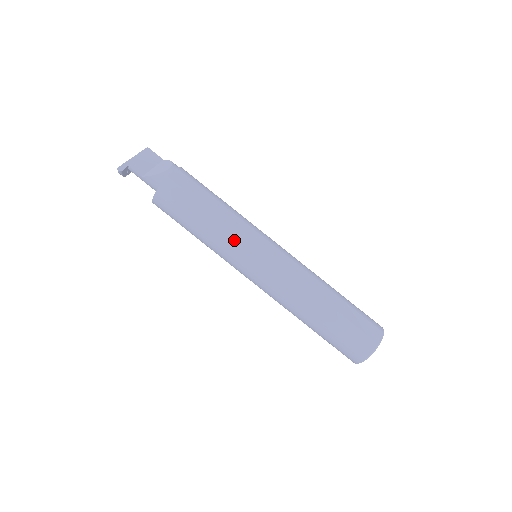
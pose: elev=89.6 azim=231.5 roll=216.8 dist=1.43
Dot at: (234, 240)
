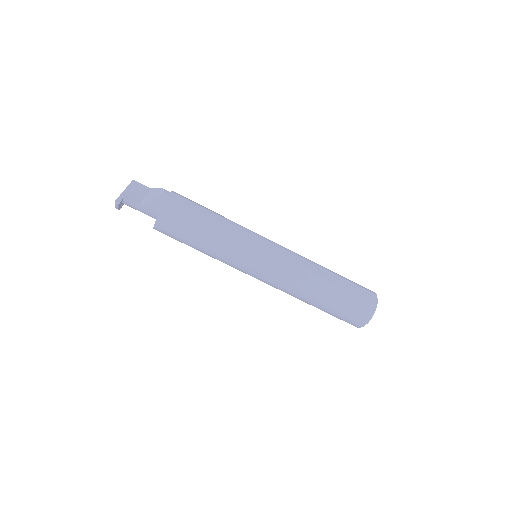
Dot at: (239, 244)
